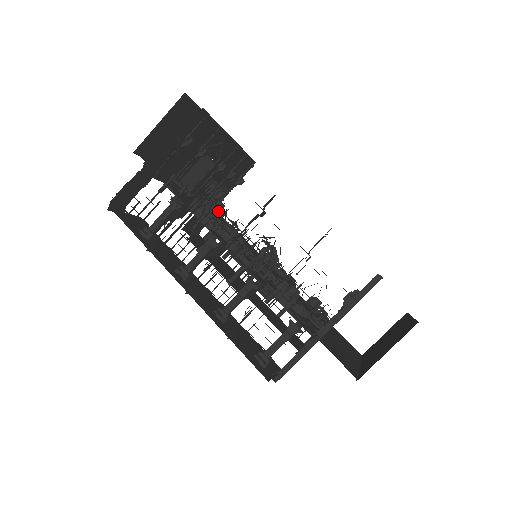
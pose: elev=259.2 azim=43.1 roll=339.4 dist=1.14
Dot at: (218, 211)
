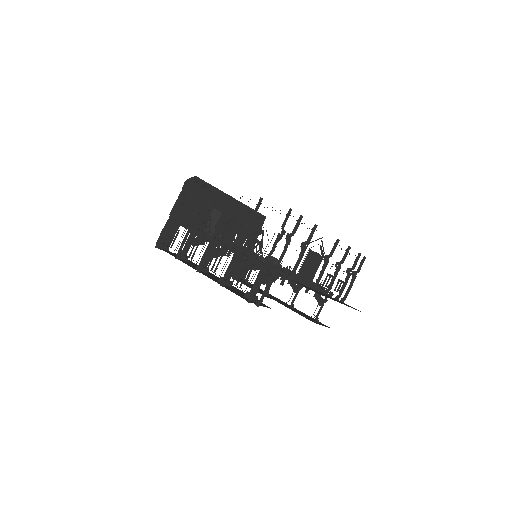
Dot at: occluded
